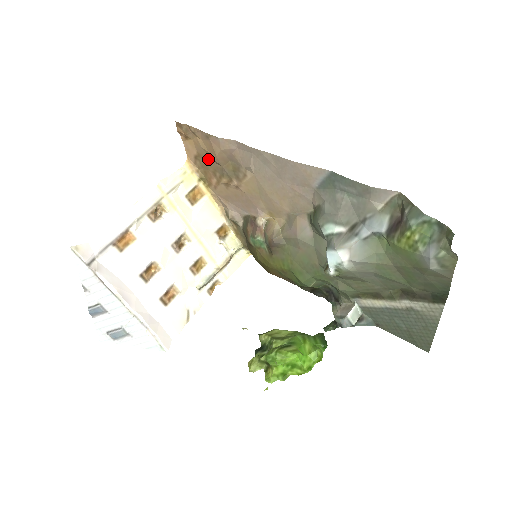
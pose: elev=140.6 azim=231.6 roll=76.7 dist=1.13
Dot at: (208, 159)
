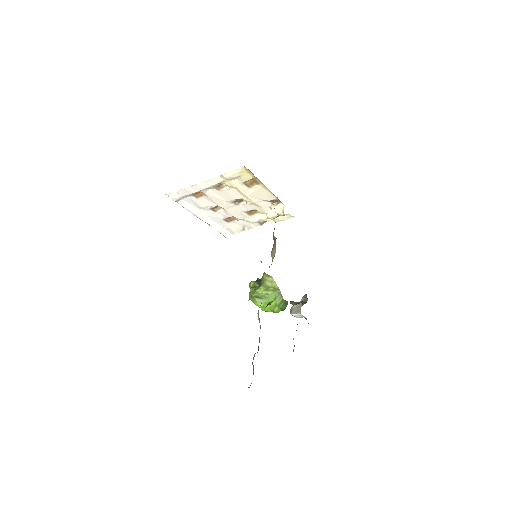
Dot at: occluded
